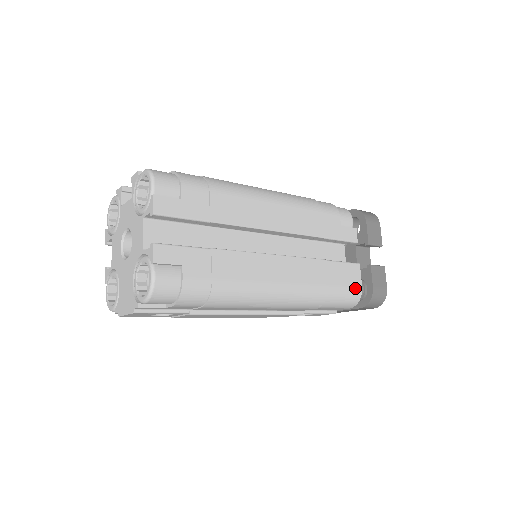
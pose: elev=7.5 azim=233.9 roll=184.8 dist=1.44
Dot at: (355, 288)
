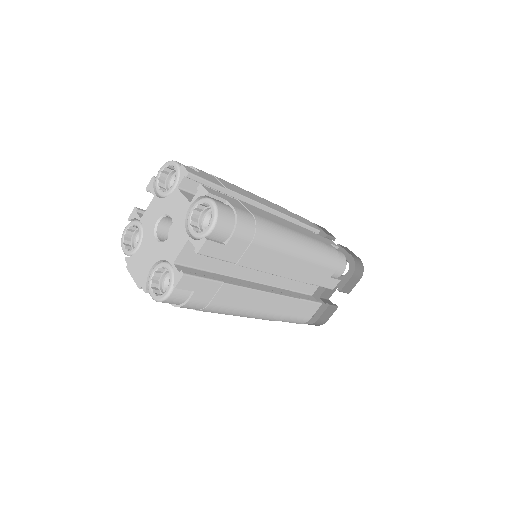
Dot at: (305, 319)
